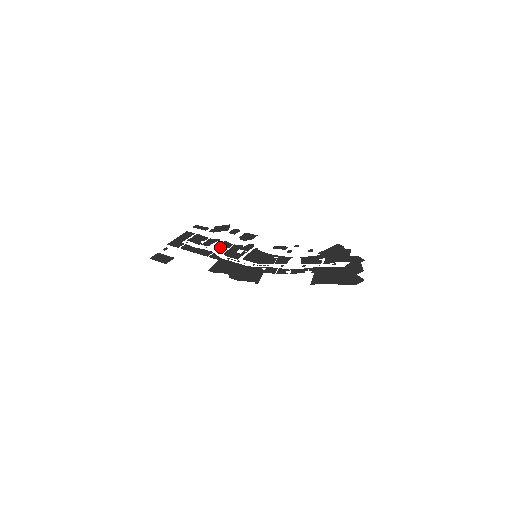
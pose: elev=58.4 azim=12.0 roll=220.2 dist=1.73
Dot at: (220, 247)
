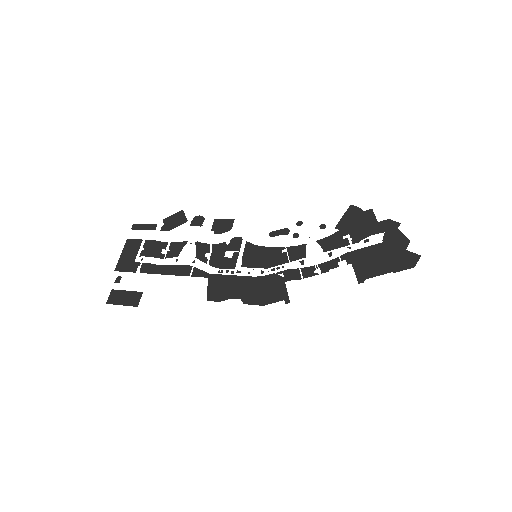
Dot at: (196, 255)
